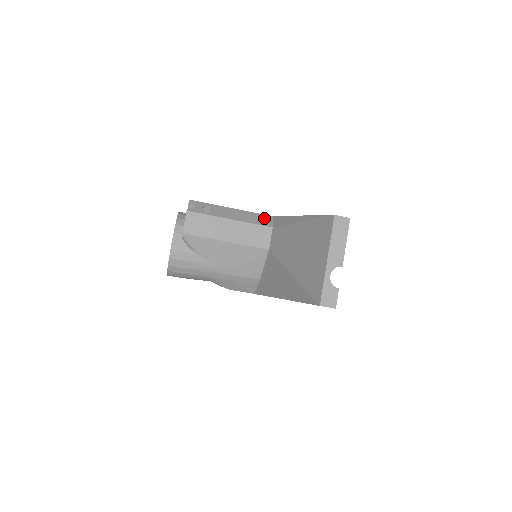
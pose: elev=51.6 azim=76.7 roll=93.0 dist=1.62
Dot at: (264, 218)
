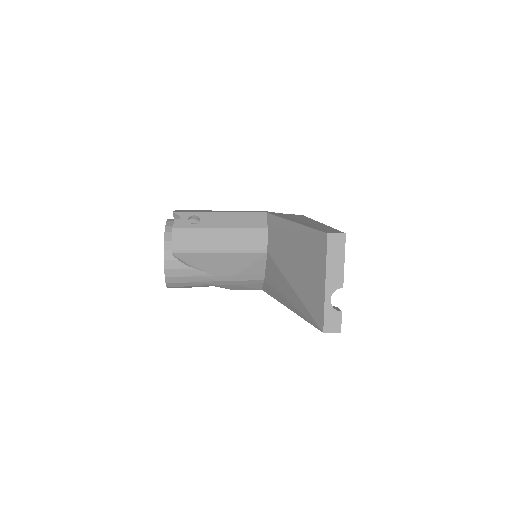
Dot at: (257, 218)
